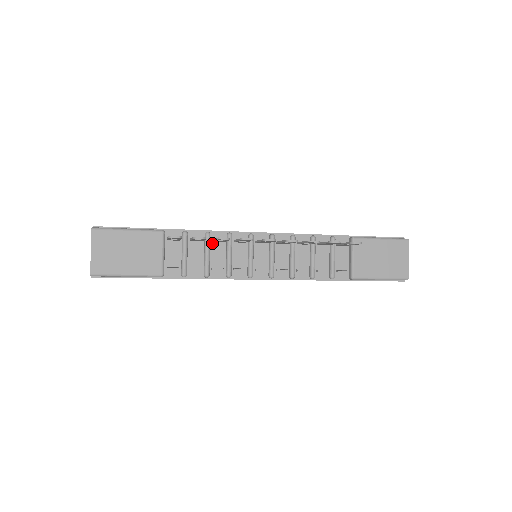
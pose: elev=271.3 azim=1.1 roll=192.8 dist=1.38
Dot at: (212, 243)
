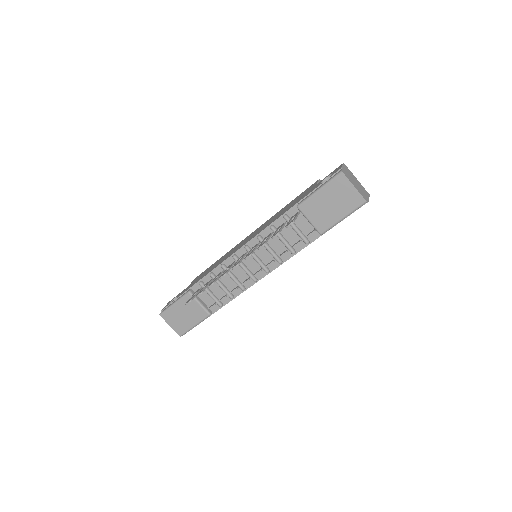
Dot at: occluded
